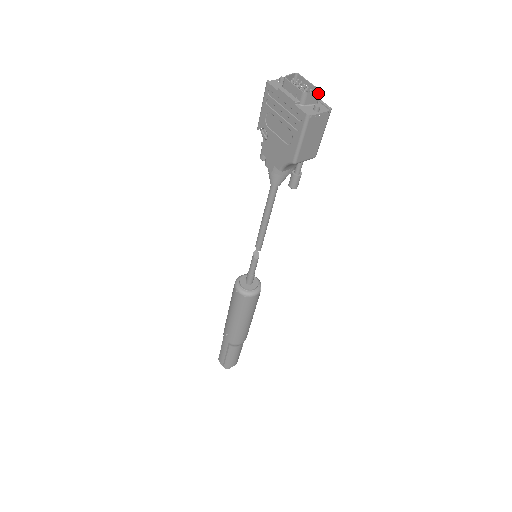
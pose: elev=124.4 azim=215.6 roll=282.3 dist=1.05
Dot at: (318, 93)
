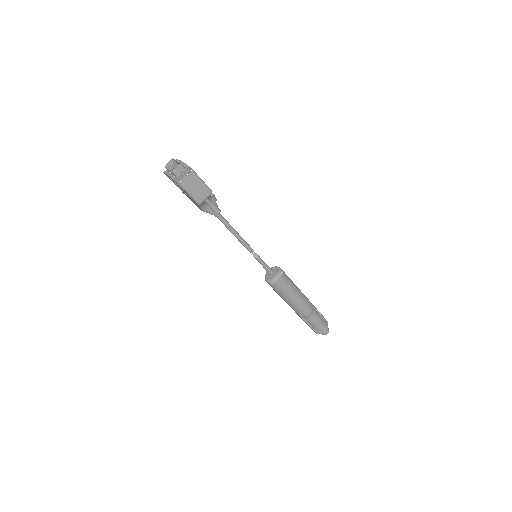
Dot at: (179, 166)
